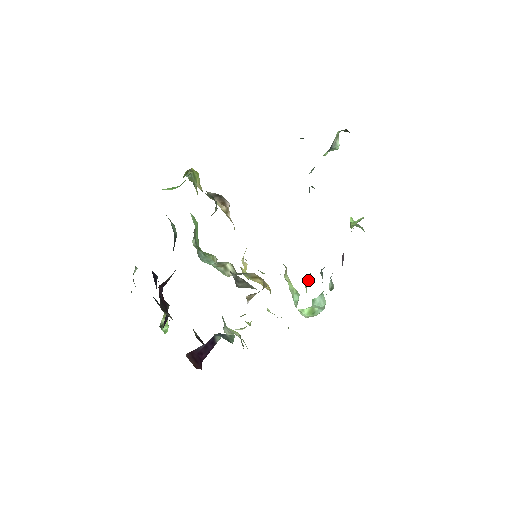
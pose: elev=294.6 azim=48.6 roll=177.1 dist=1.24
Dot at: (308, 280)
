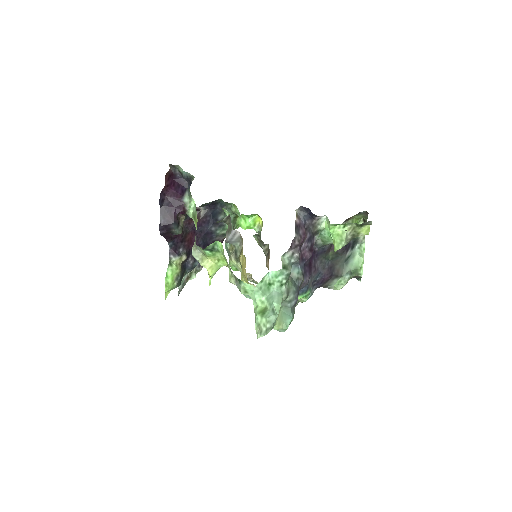
Dot at: (287, 316)
